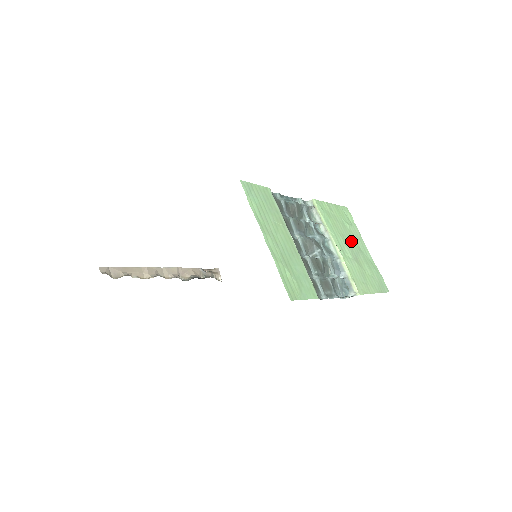
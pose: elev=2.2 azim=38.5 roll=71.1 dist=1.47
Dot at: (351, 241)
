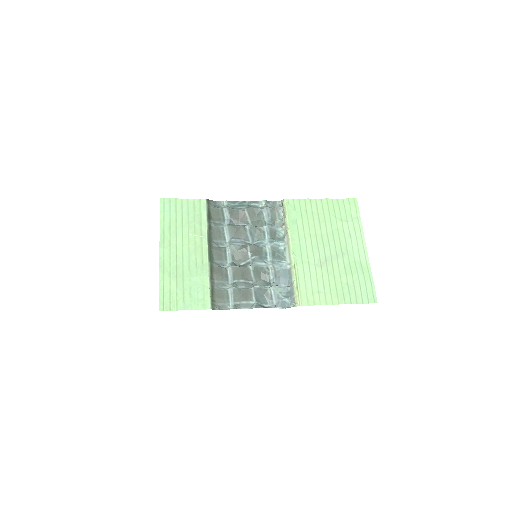
Dot at: (330, 242)
